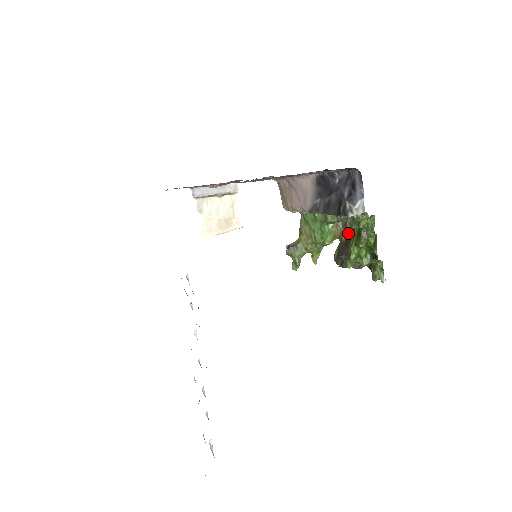
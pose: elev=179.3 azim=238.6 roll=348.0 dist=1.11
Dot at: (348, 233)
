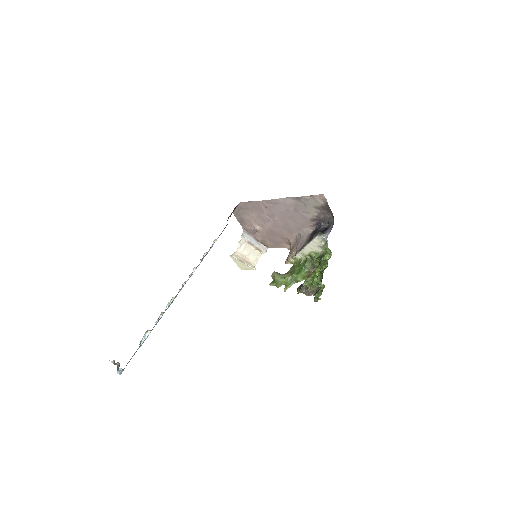
Dot at: occluded
